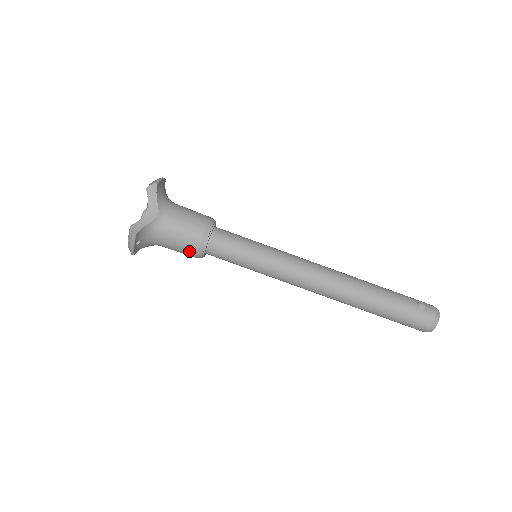
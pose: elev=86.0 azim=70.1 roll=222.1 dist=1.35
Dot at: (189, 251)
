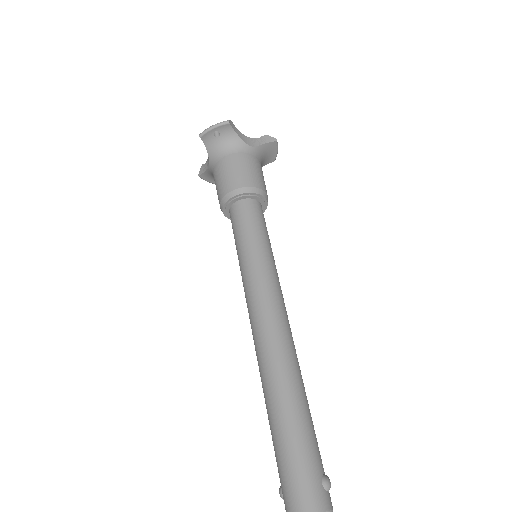
Dot at: (229, 184)
